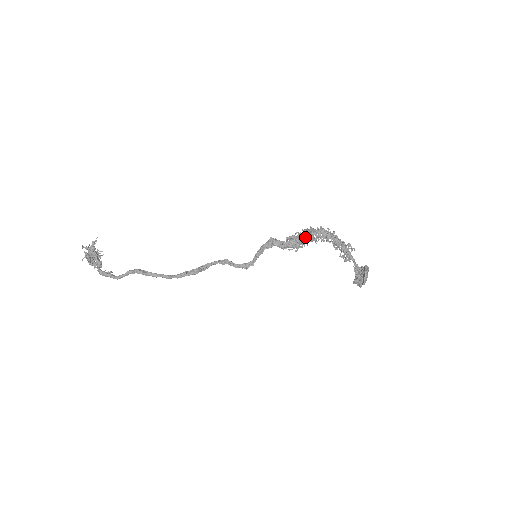
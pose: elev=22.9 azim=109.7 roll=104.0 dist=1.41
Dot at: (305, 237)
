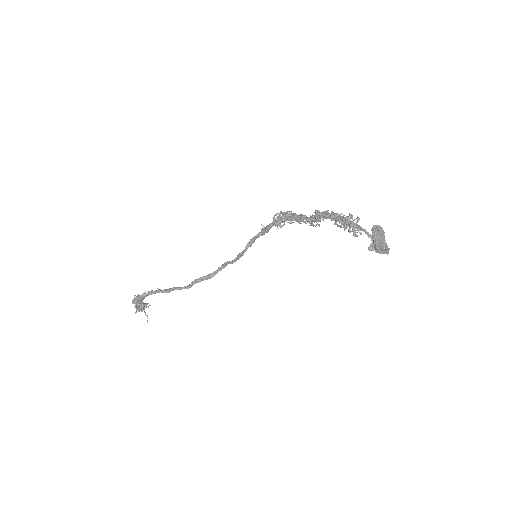
Dot at: occluded
